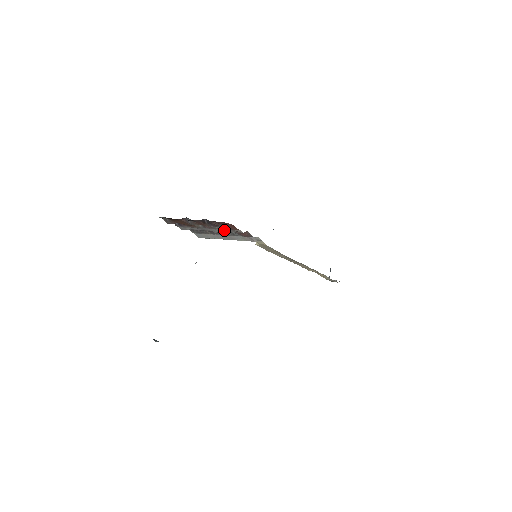
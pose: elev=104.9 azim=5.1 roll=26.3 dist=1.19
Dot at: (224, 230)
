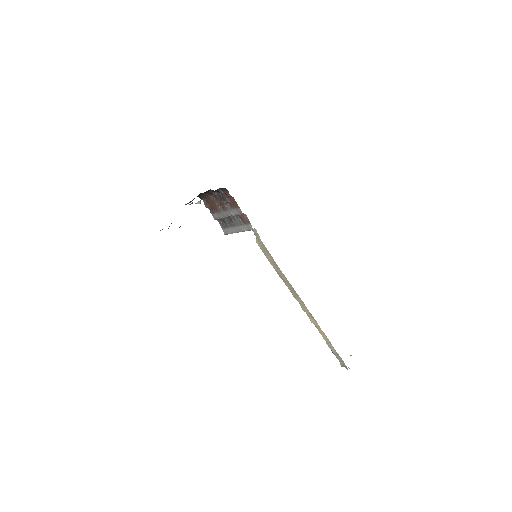
Dot at: (233, 212)
